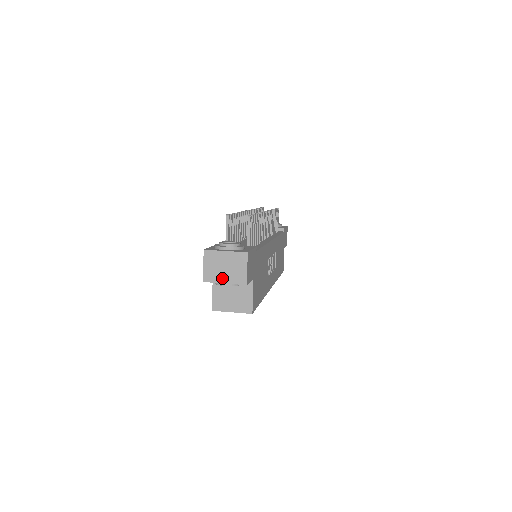
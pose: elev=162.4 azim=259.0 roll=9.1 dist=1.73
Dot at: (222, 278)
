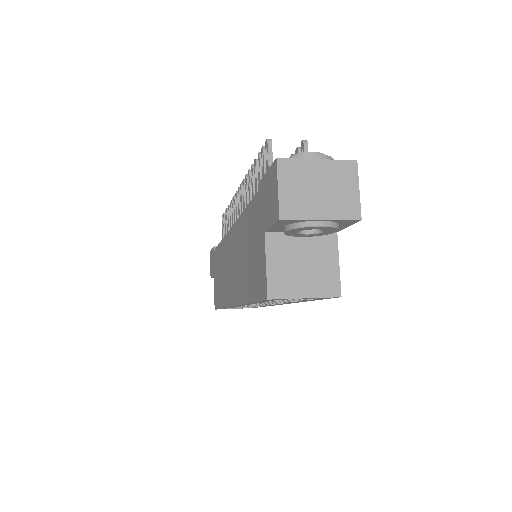
Dot at: (315, 210)
